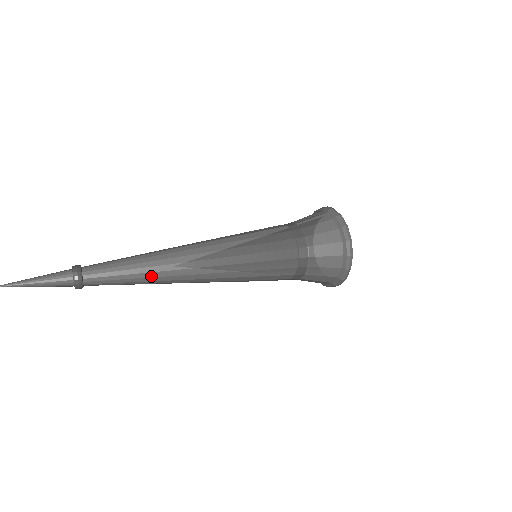
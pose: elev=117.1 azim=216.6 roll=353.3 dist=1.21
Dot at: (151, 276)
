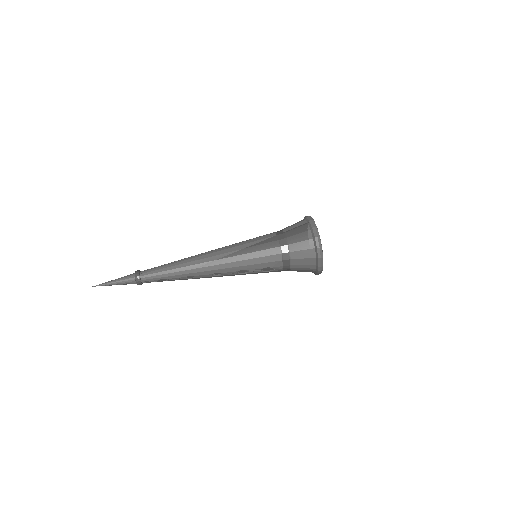
Dot at: (180, 267)
